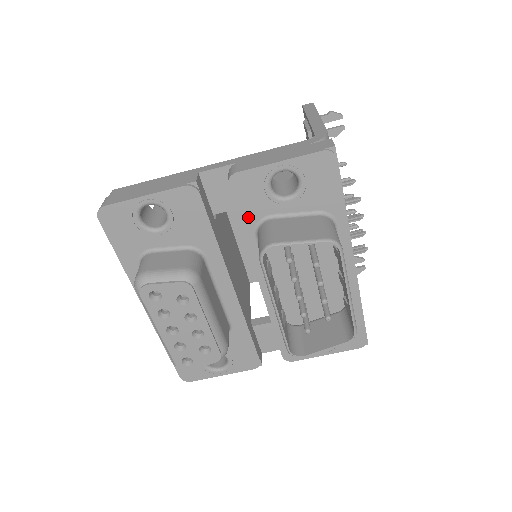
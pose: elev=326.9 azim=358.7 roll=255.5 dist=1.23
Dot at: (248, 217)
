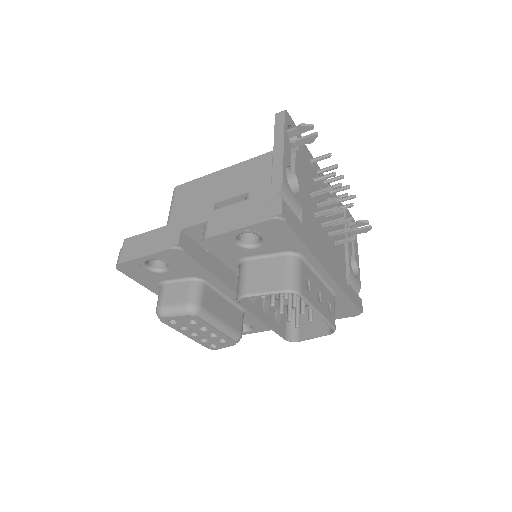
Dot at: (228, 259)
